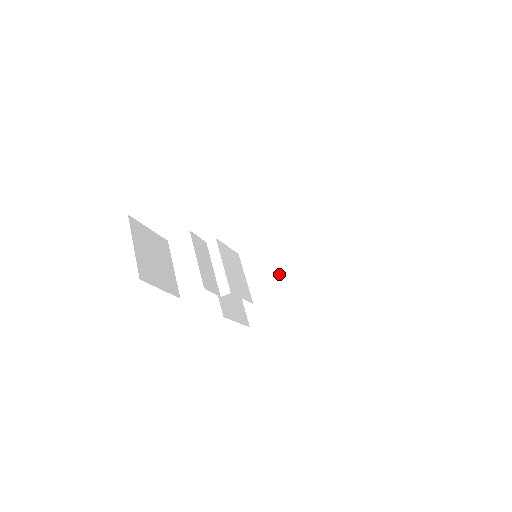
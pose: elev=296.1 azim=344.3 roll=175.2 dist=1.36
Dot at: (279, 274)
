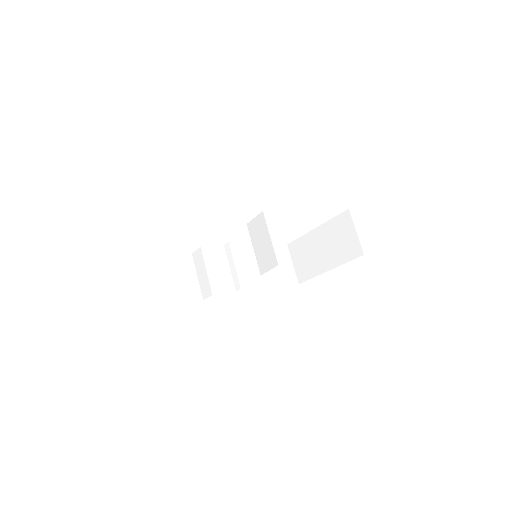
Dot at: (314, 239)
